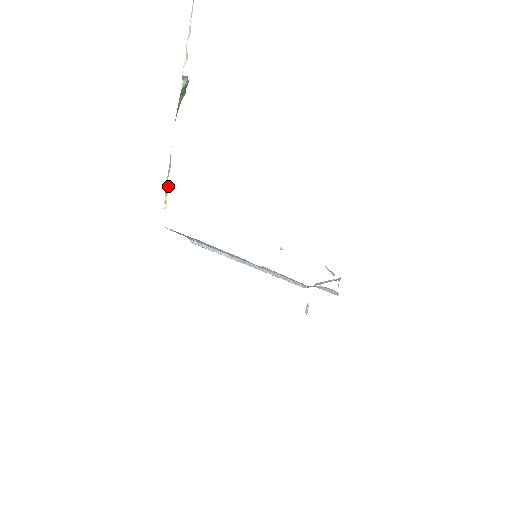
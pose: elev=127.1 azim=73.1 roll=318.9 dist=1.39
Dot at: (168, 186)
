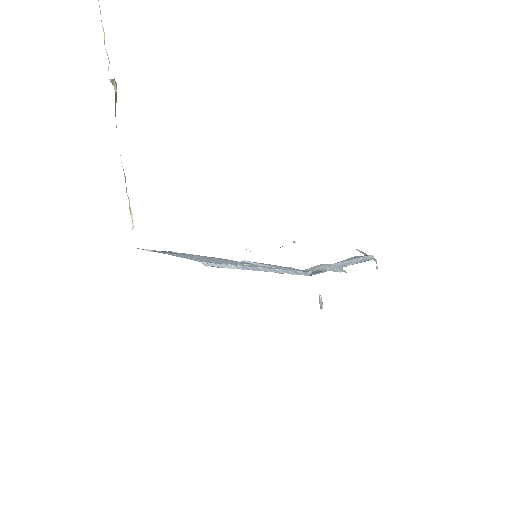
Dot at: (129, 202)
